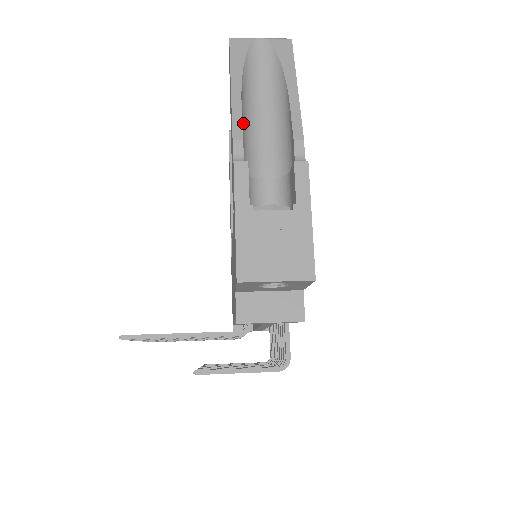
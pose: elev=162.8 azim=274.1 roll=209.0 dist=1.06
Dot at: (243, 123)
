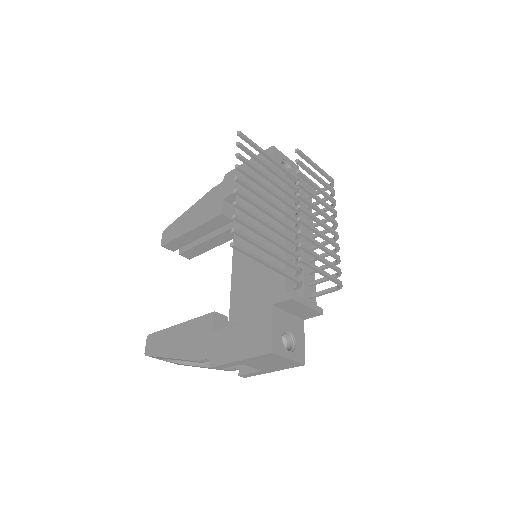
Dot at: occluded
